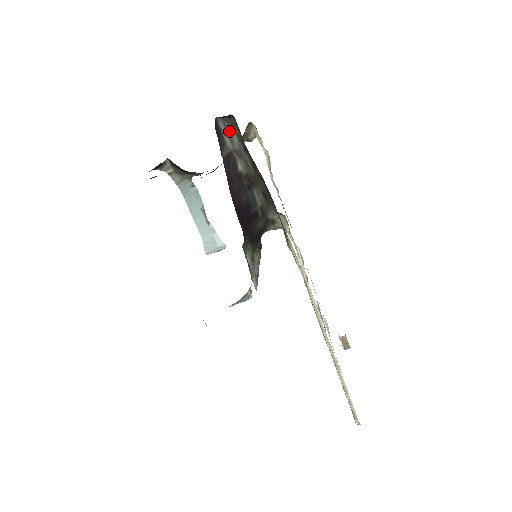
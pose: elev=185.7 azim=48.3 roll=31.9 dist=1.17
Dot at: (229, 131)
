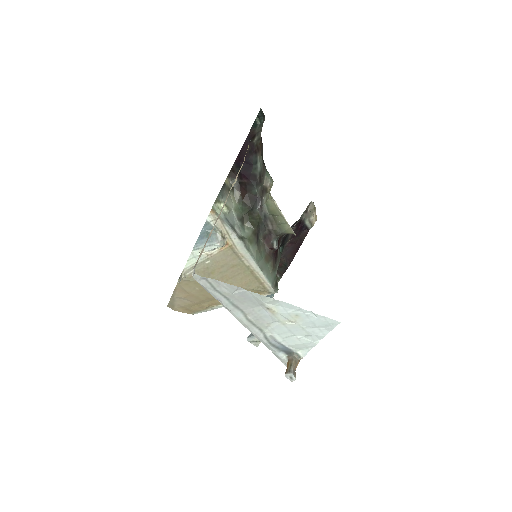
Dot at: (261, 126)
